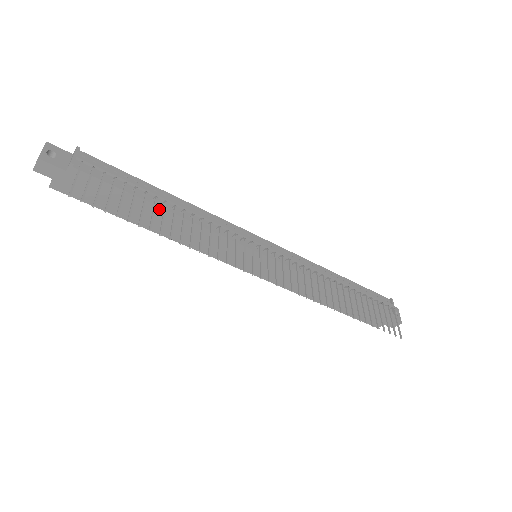
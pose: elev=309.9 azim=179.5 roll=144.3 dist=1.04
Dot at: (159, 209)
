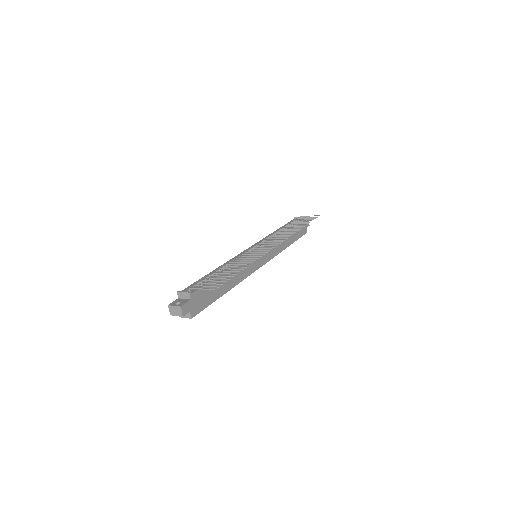
Dot at: occluded
